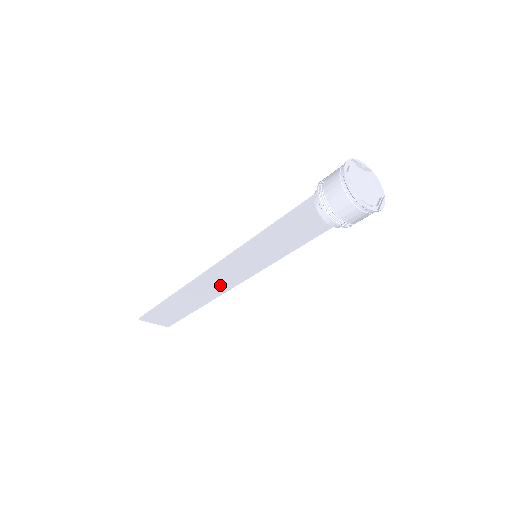
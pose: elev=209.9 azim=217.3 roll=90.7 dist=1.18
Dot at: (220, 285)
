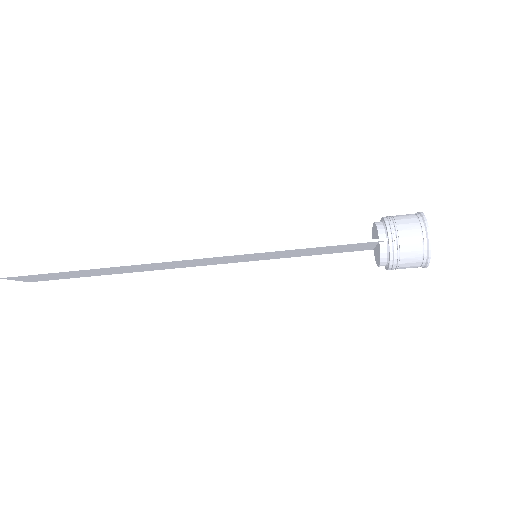
Dot at: (175, 266)
